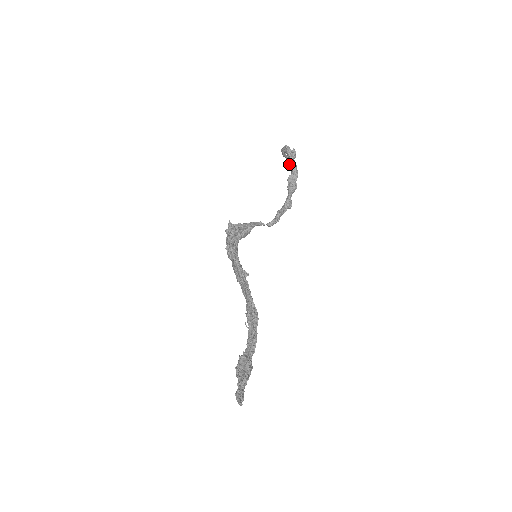
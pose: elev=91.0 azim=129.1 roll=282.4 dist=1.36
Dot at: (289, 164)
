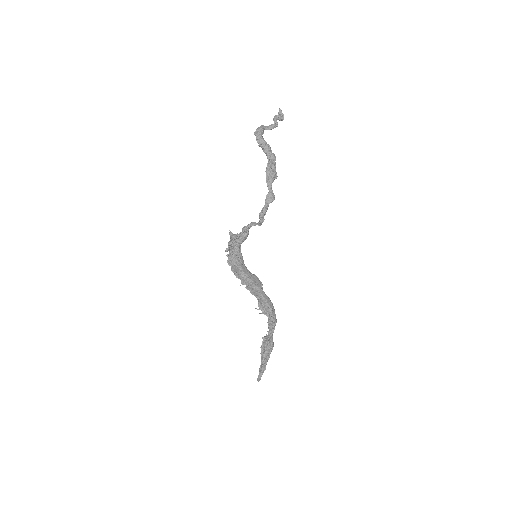
Dot at: occluded
